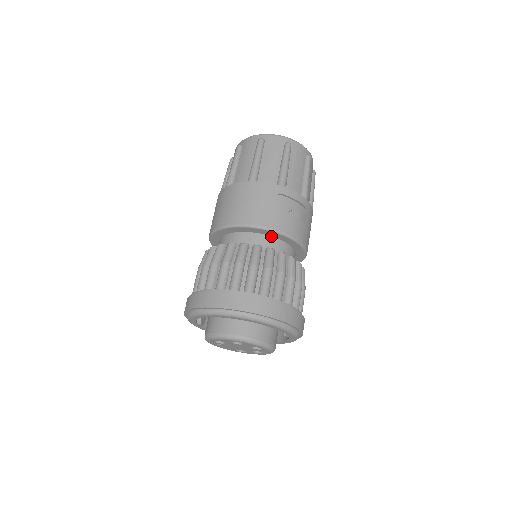
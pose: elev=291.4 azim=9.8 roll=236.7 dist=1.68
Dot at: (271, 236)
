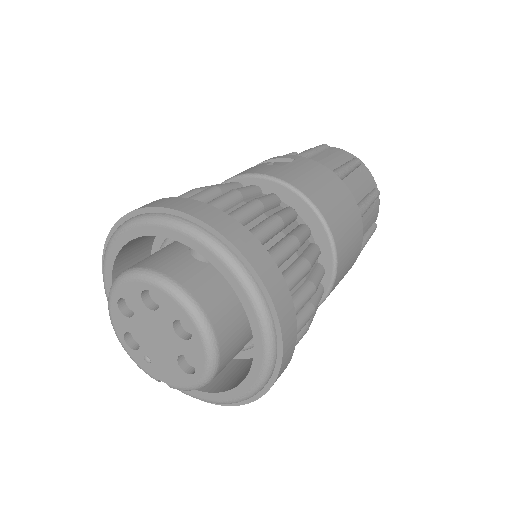
Dot at: occluded
